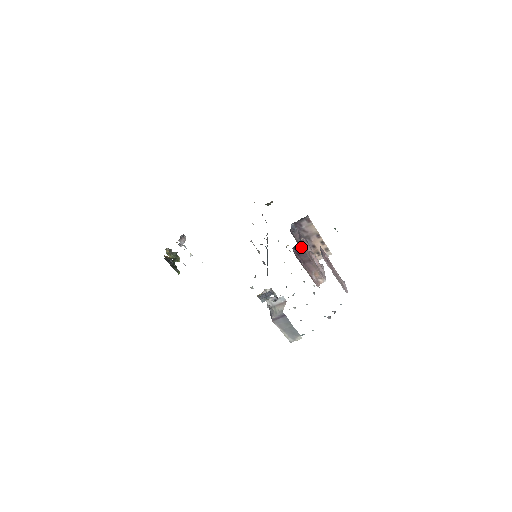
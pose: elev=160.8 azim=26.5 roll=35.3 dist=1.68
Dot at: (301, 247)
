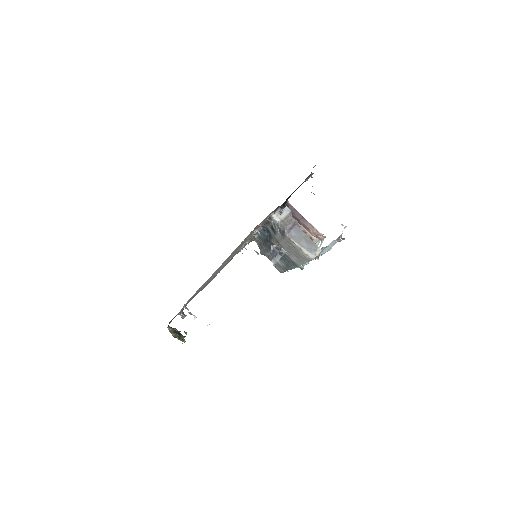
Dot at: (290, 206)
